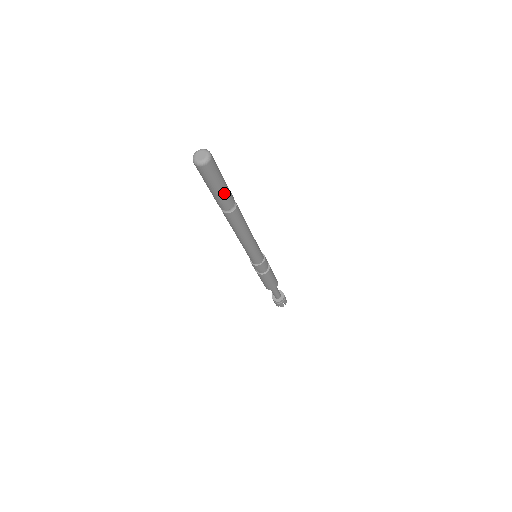
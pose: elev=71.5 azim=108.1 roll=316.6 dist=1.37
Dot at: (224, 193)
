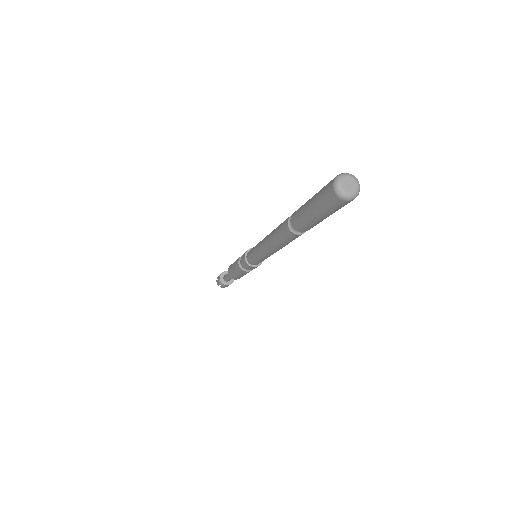
Dot at: (319, 222)
